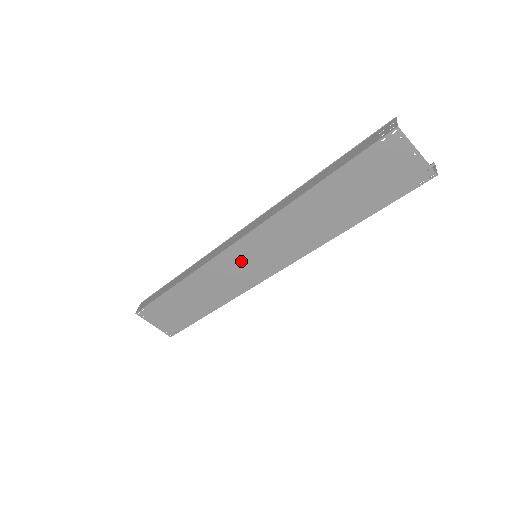
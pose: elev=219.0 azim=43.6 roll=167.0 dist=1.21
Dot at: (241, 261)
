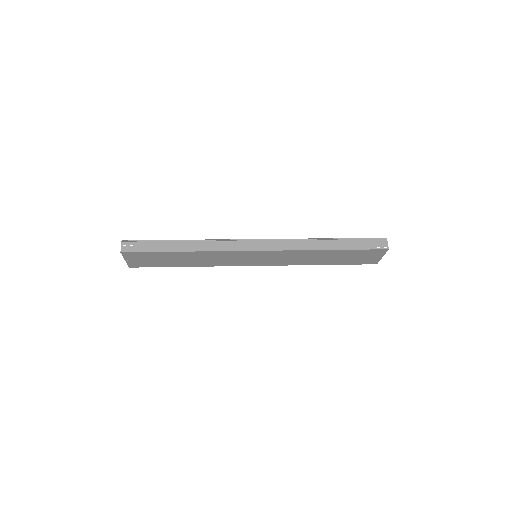
Dot at: (246, 257)
